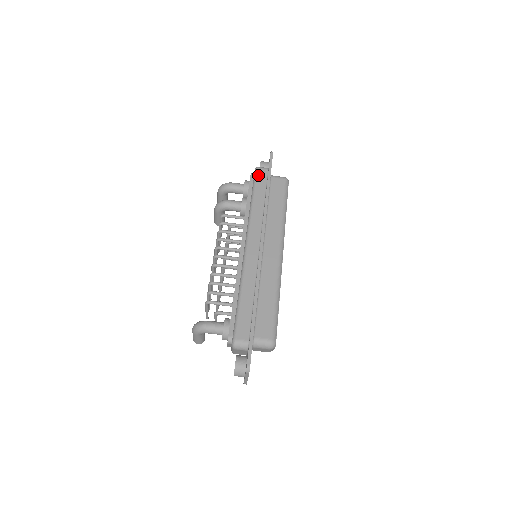
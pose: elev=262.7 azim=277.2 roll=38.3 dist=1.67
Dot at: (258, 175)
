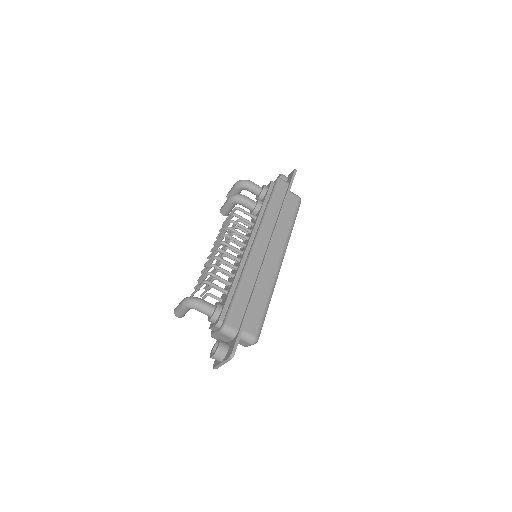
Dot at: (279, 185)
